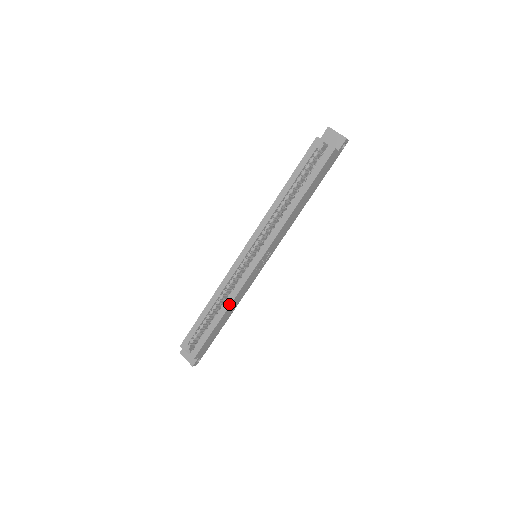
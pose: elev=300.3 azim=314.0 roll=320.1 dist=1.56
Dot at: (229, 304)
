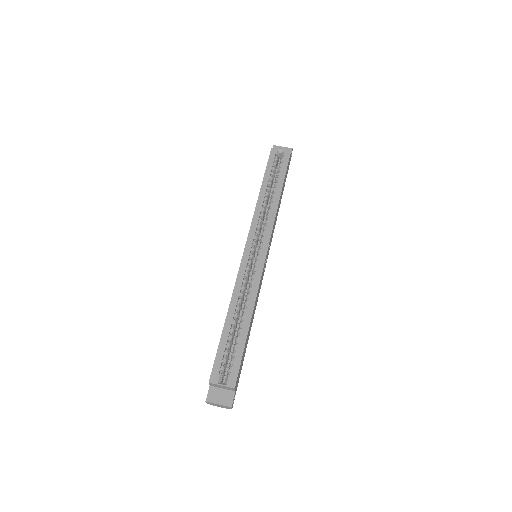
Dot at: (253, 303)
